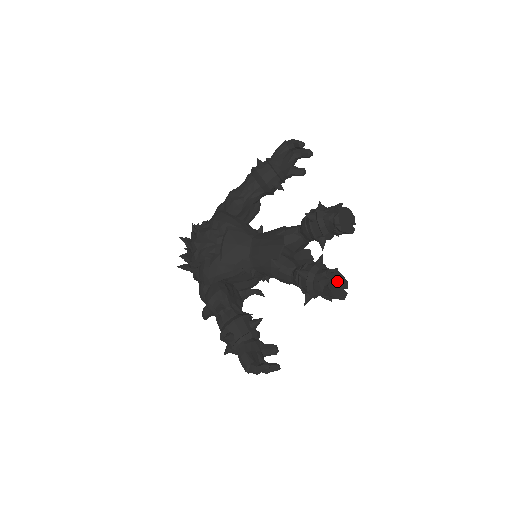
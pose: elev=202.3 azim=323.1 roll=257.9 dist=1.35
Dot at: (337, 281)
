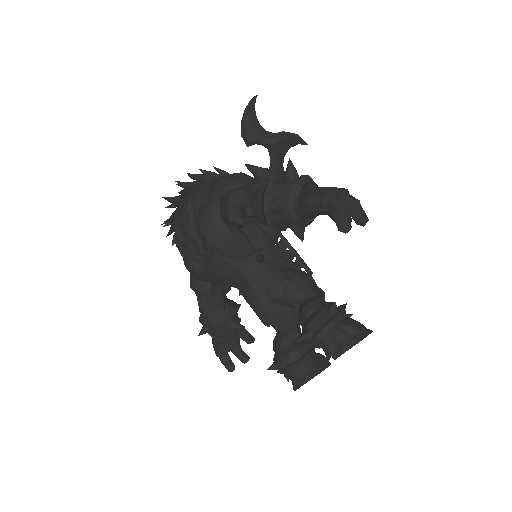
Dot at: (313, 377)
